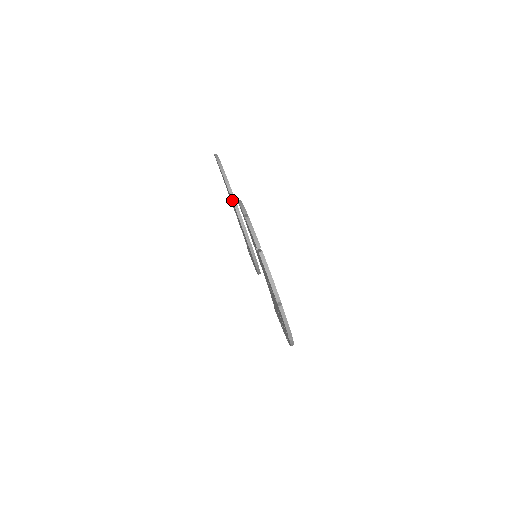
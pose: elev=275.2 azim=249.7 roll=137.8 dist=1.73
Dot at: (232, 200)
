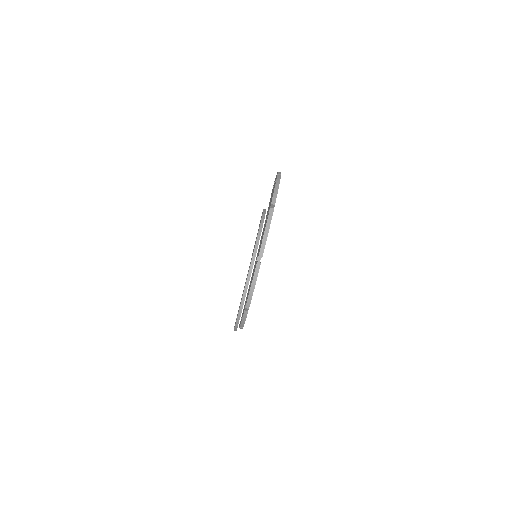
Dot at: (262, 217)
